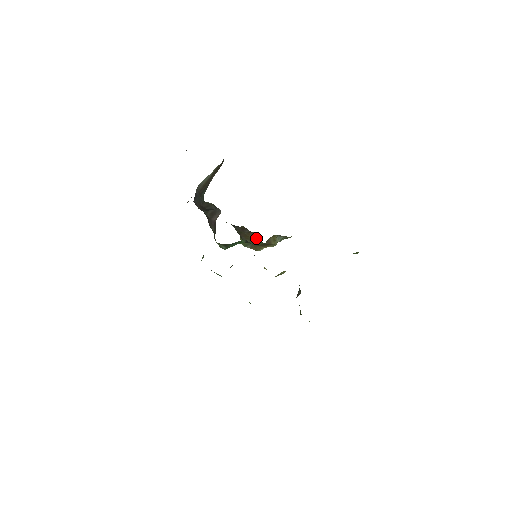
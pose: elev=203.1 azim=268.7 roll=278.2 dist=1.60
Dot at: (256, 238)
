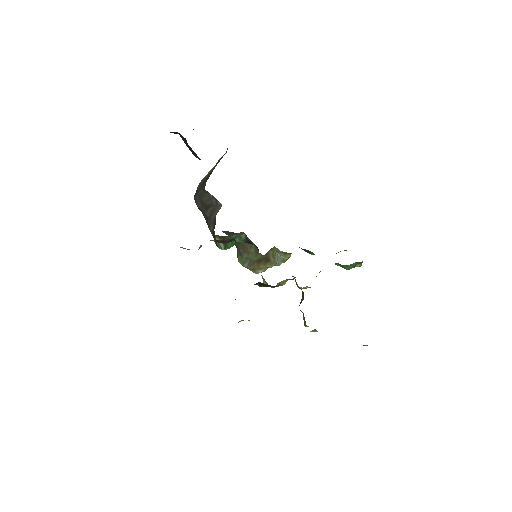
Dot at: (255, 249)
